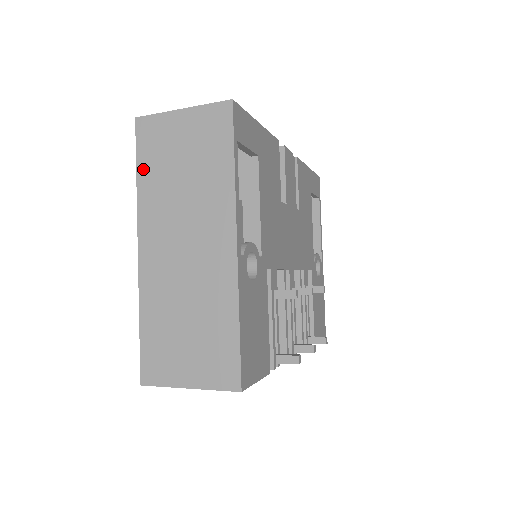
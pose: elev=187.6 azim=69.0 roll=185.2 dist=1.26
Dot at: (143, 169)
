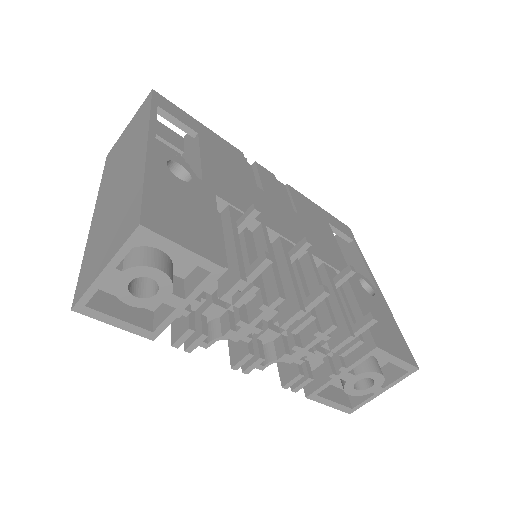
Dot at: (105, 172)
